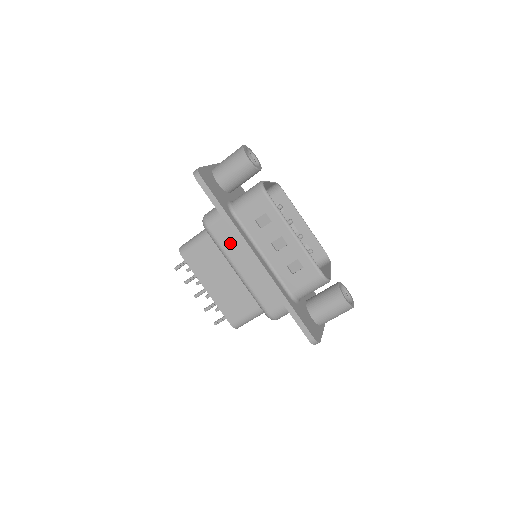
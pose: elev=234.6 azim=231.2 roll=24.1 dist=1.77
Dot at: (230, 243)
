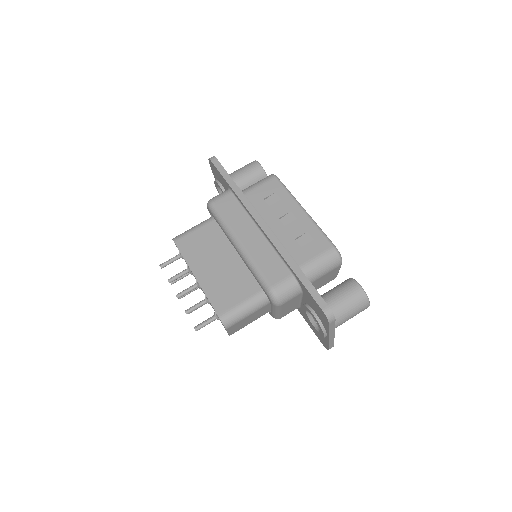
Dot at: (235, 216)
